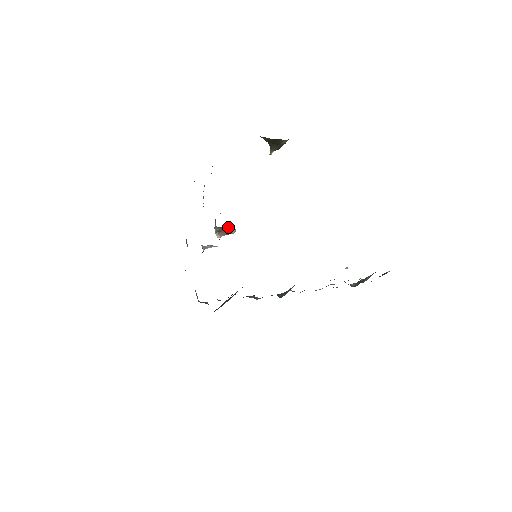
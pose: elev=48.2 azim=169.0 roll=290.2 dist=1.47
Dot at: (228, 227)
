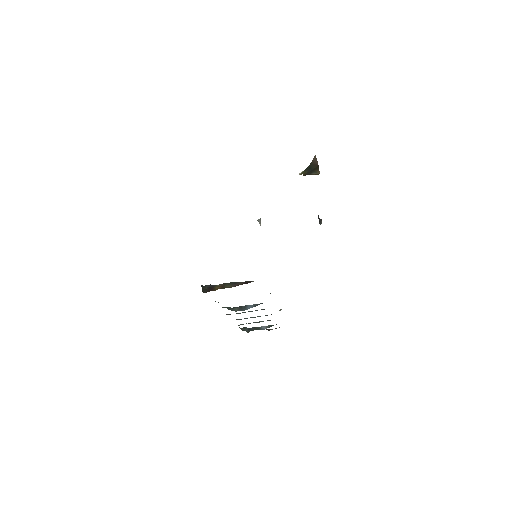
Dot at: occluded
